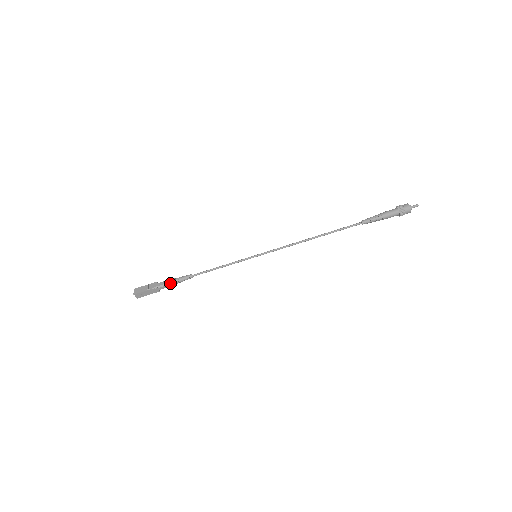
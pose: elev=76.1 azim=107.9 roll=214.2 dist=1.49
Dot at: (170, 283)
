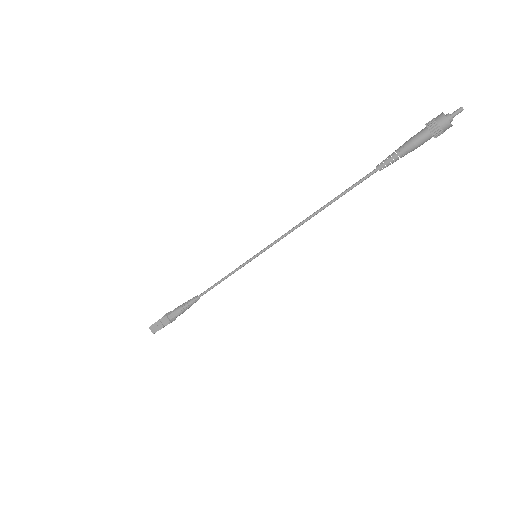
Dot at: (180, 313)
